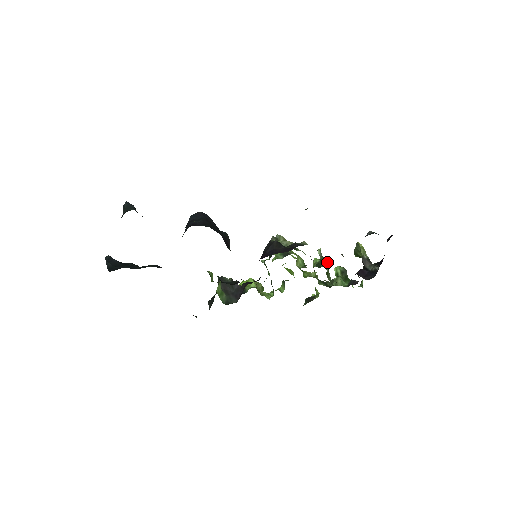
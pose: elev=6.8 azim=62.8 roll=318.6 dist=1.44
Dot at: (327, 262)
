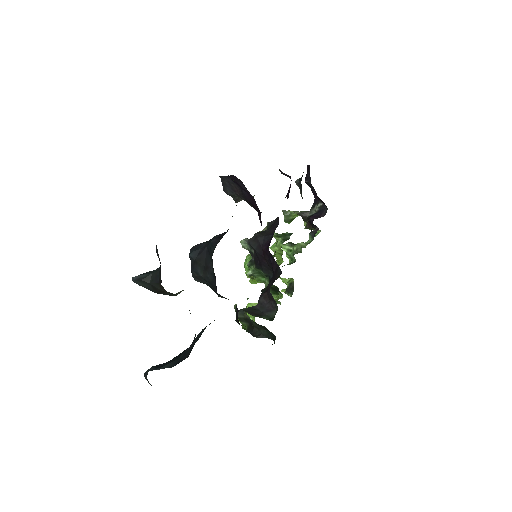
Dot at: occluded
